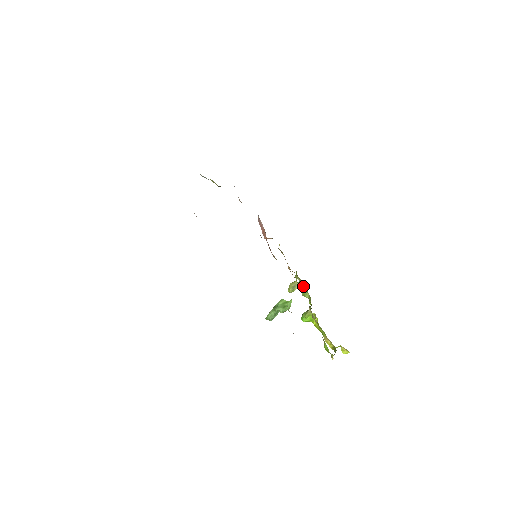
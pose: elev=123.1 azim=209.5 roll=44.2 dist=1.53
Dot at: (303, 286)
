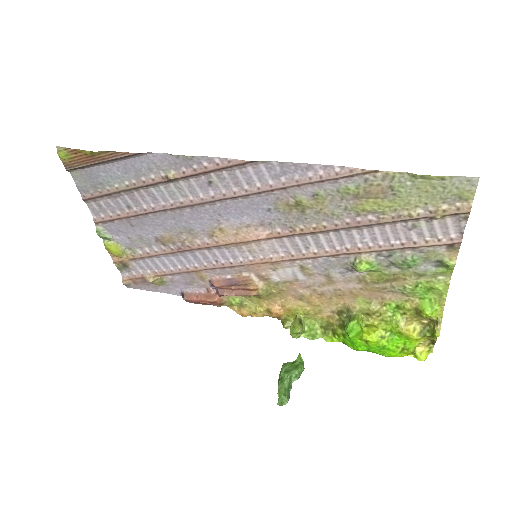
Dot at: (306, 326)
